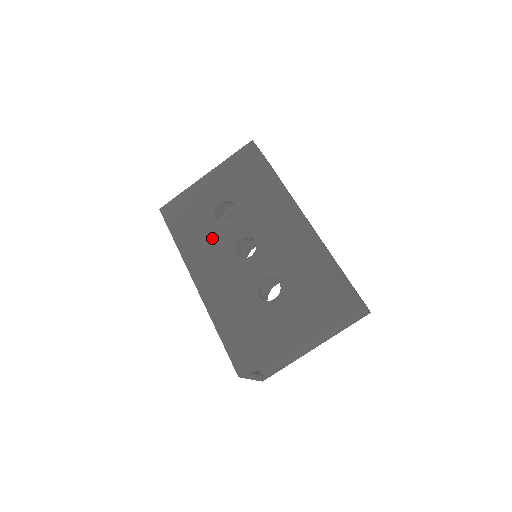
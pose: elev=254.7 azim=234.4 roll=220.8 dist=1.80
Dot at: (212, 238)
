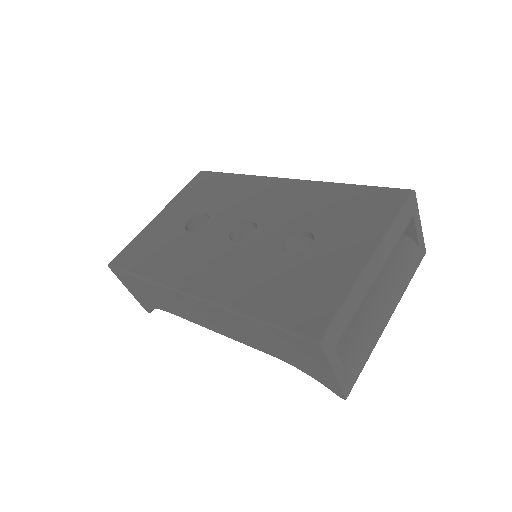
Dot at: (193, 248)
